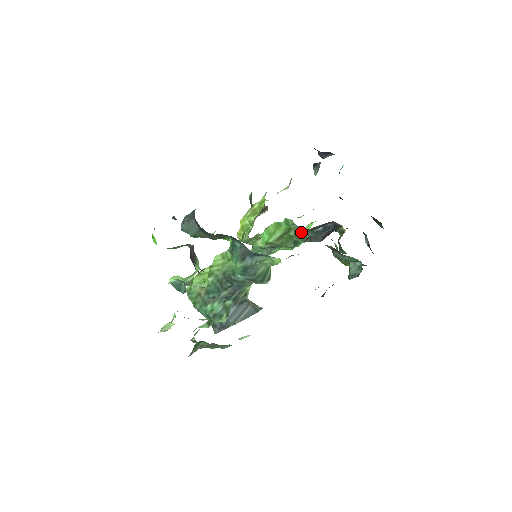
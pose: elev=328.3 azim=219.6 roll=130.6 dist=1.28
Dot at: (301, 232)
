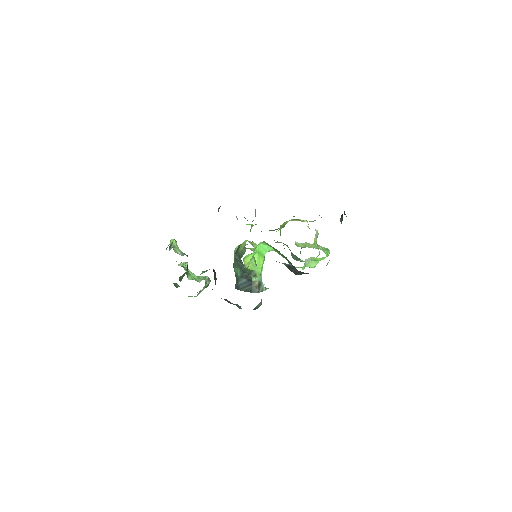
Dot at: occluded
